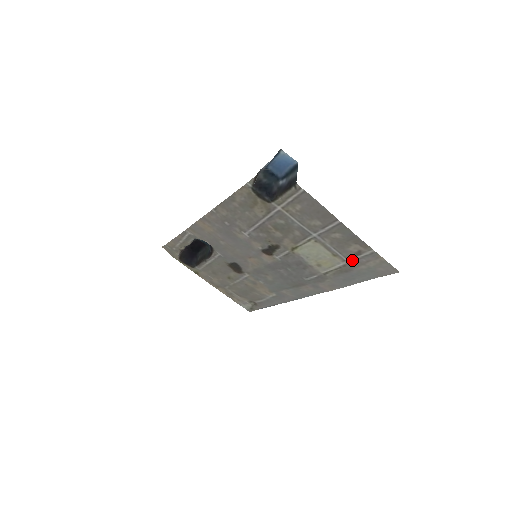
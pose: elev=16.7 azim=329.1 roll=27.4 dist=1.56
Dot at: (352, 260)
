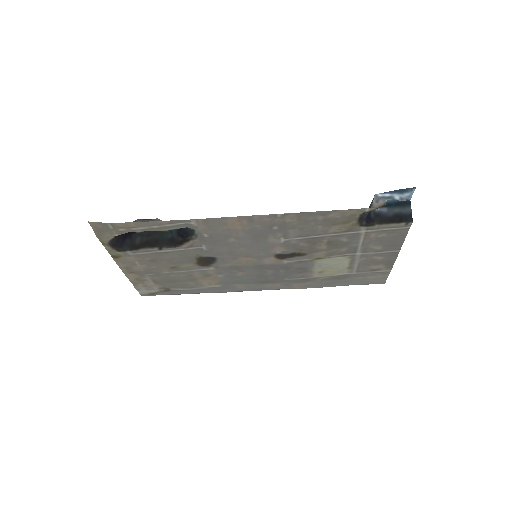
Dot at: (360, 273)
